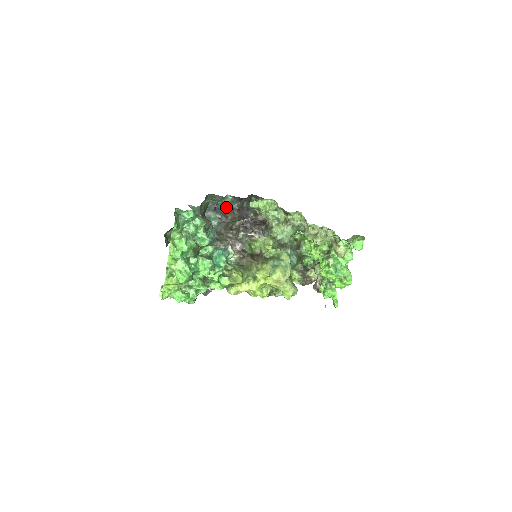
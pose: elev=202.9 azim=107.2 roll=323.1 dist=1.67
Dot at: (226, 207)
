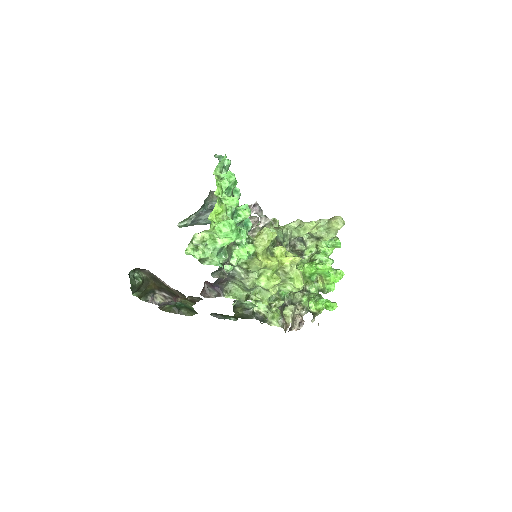
Dot at: occluded
